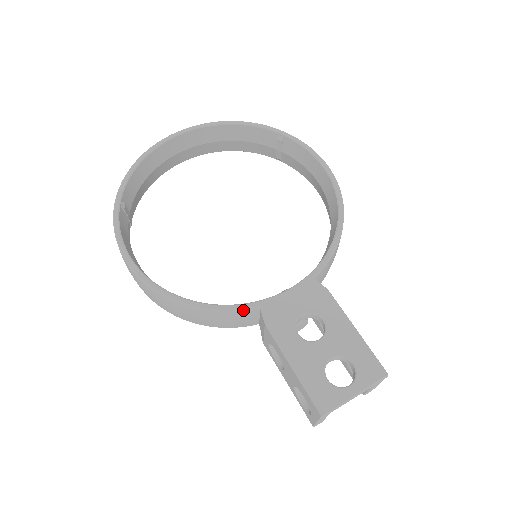
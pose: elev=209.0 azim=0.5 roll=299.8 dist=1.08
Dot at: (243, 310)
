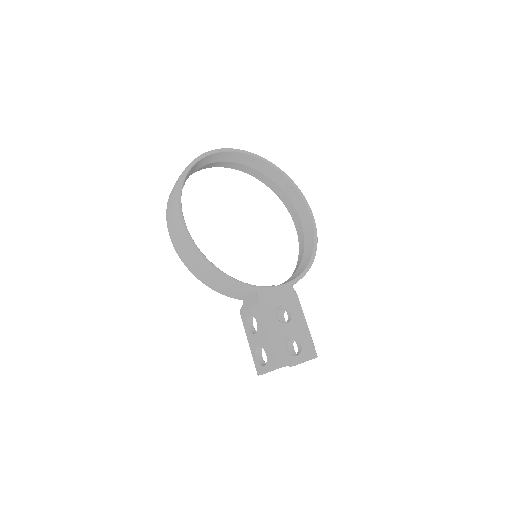
Dot at: (248, 288)
